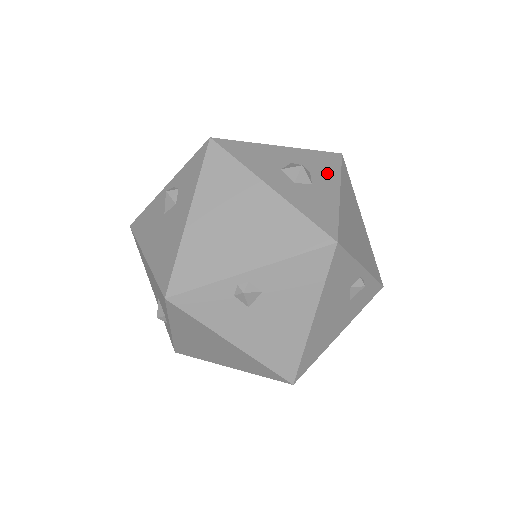
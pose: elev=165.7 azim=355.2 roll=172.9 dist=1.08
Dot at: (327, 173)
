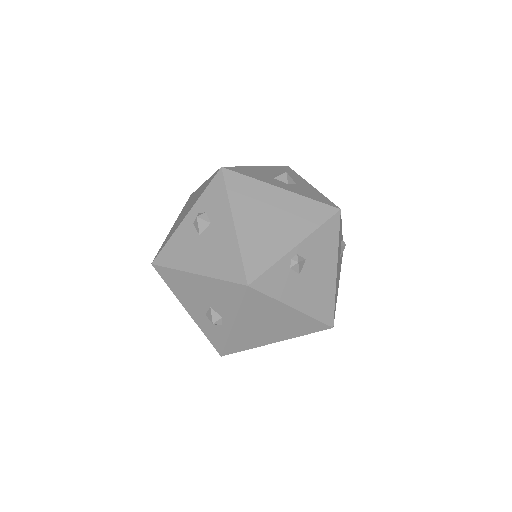
Dot at: (294, 177)
